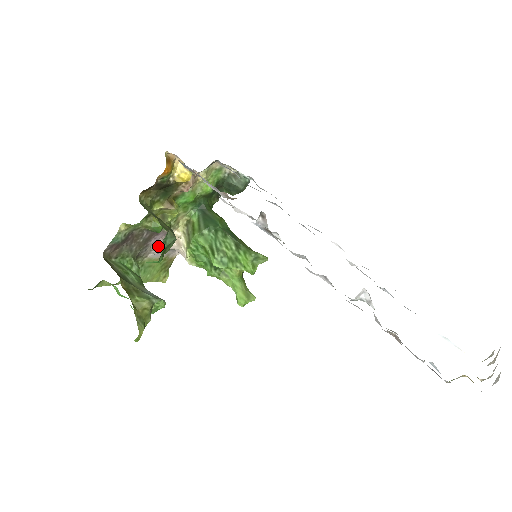
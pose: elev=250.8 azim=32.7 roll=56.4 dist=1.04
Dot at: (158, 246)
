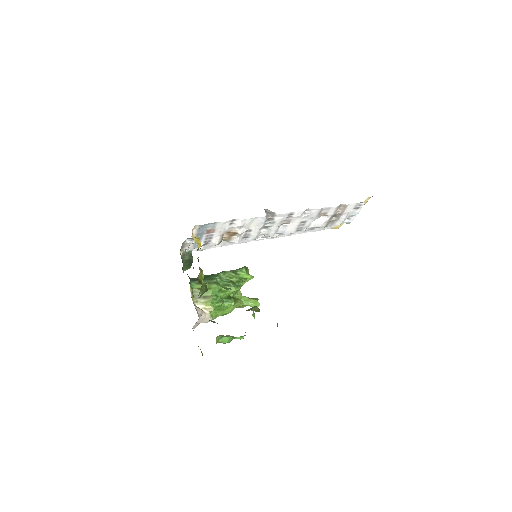
Dot at: (198, 316)
